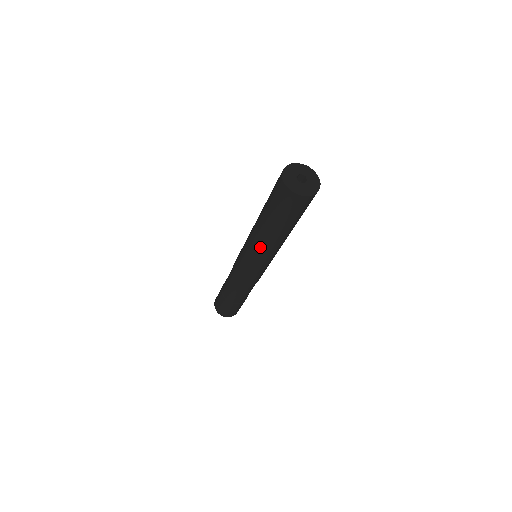
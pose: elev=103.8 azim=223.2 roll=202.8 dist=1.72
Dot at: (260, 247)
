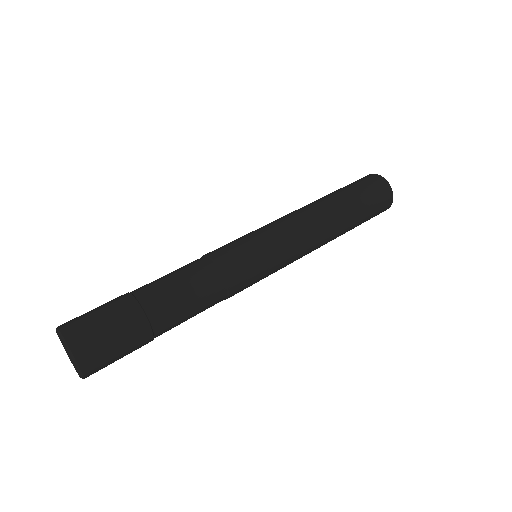
Dot at: (301, 215)
